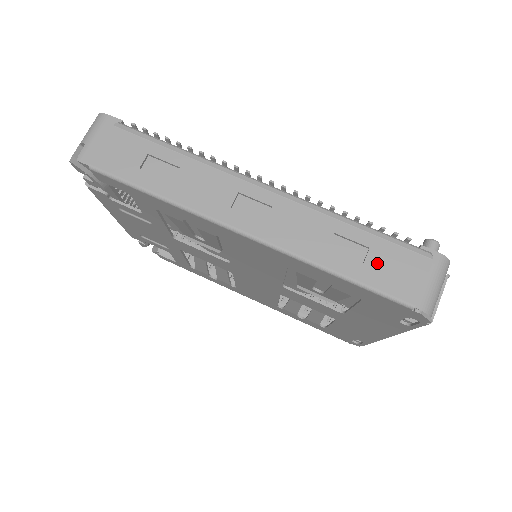
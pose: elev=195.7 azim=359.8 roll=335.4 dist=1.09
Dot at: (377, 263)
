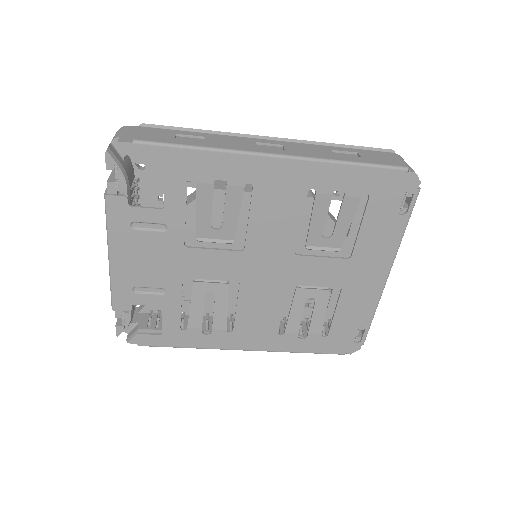
Dot at: (368, 156)
